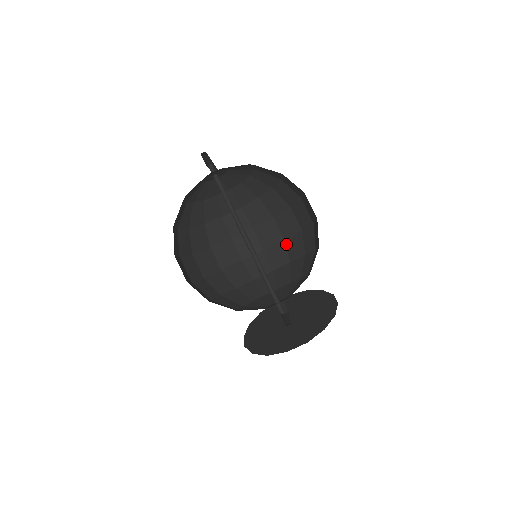
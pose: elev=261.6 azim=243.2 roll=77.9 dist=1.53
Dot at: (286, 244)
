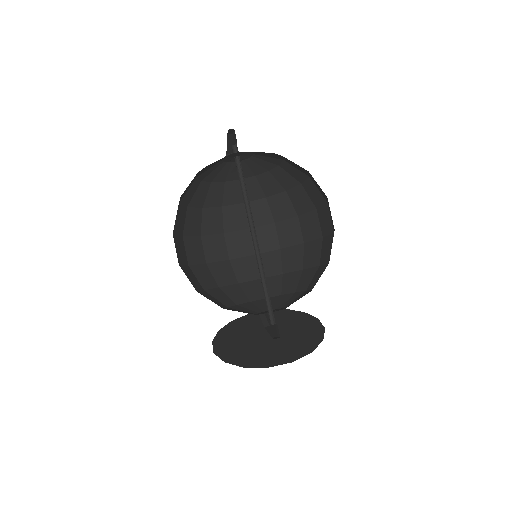
Dot at: (282, 254)
